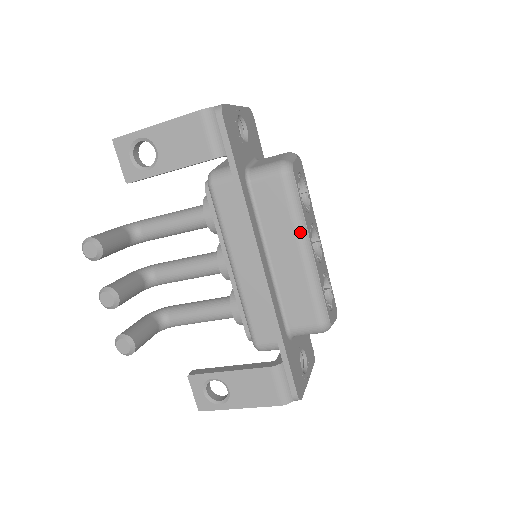
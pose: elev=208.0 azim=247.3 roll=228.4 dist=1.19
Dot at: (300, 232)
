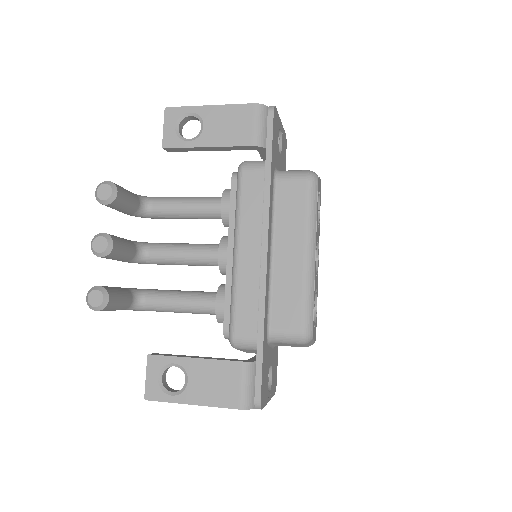
Dot at: (309, 235)
